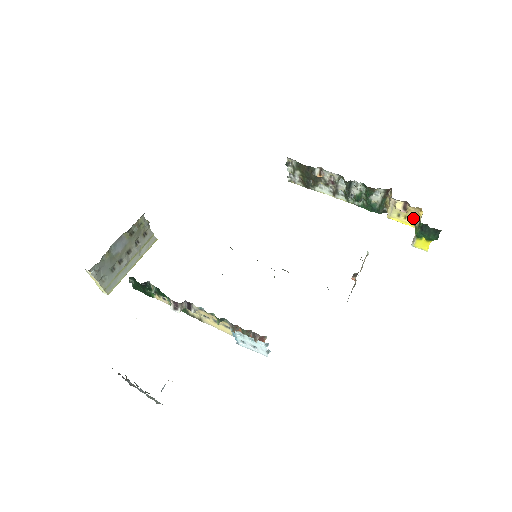
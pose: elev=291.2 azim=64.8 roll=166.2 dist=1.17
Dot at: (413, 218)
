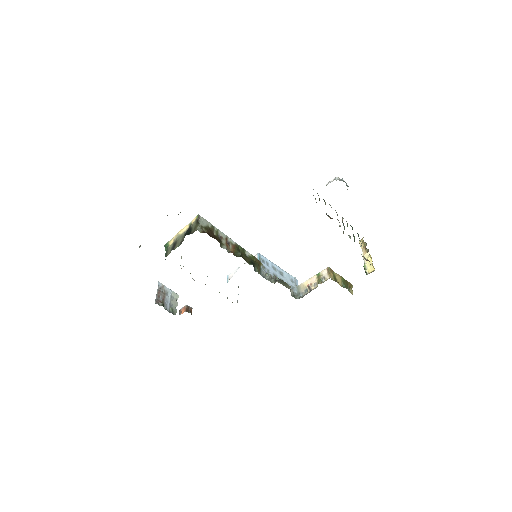
Dot at: occluded
